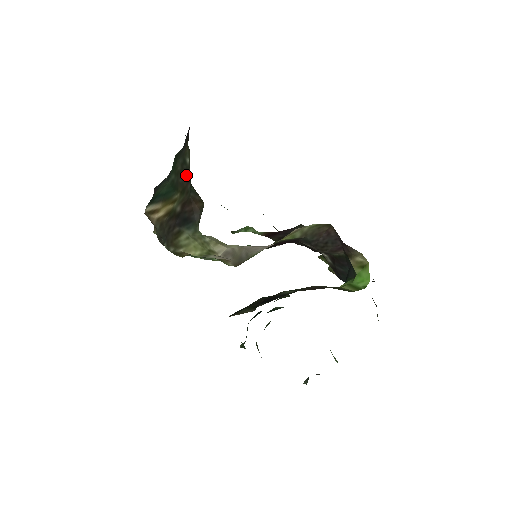
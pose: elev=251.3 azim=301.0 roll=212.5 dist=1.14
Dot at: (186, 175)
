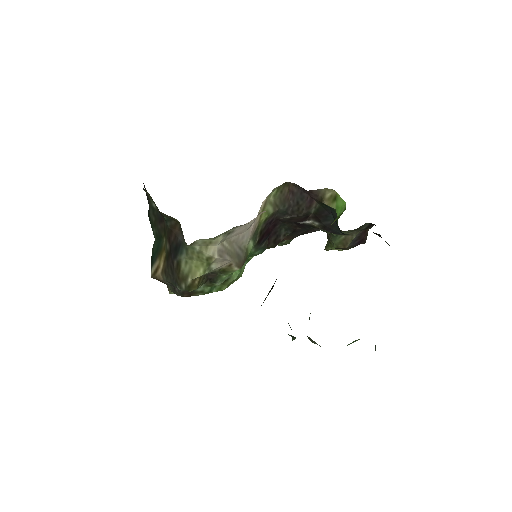
Dot at: (159, 218)
